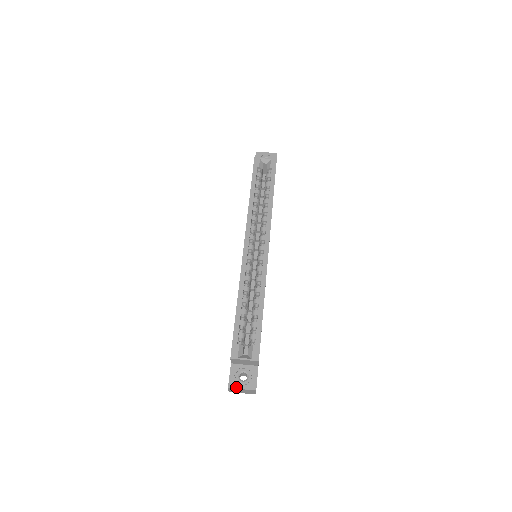
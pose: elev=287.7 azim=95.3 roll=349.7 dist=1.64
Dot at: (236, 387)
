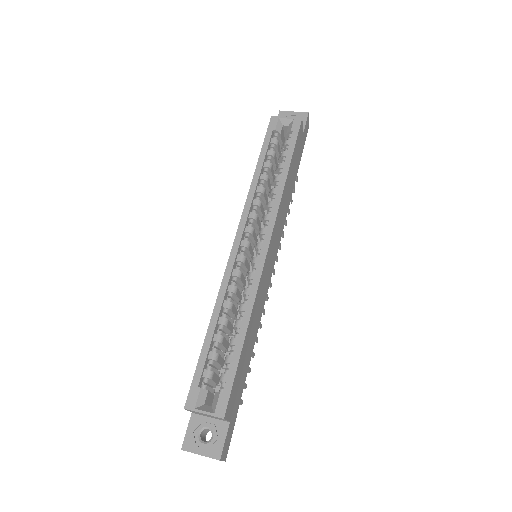
Dot at: (192, 450)
